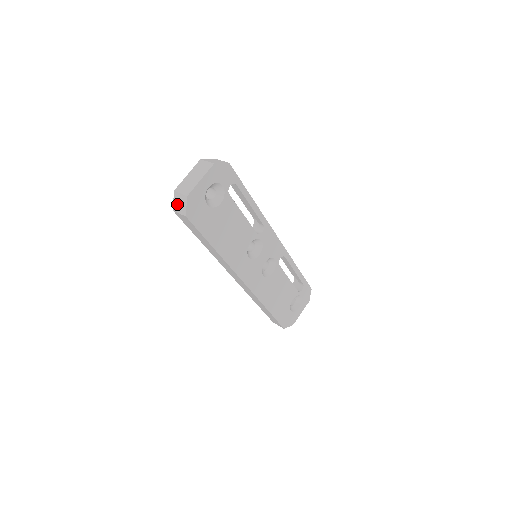
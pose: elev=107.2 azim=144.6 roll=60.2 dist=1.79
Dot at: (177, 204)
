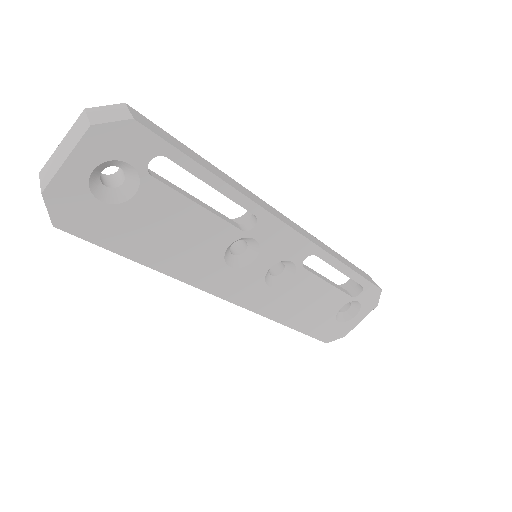
Dot at: occluded
